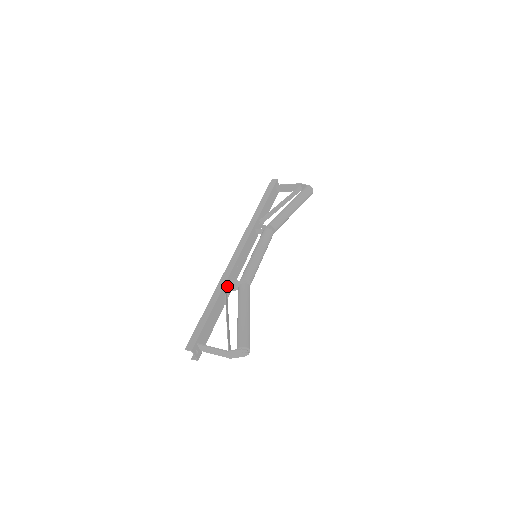
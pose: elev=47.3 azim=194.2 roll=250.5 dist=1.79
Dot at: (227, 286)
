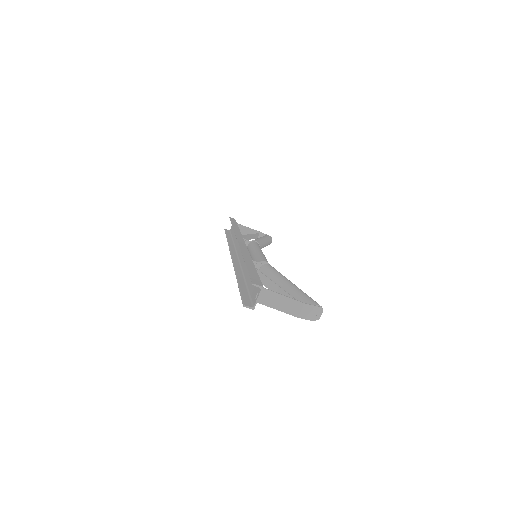
Dot at: occluded
